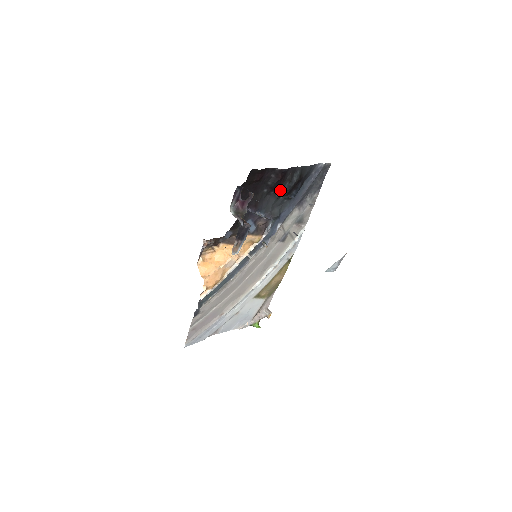
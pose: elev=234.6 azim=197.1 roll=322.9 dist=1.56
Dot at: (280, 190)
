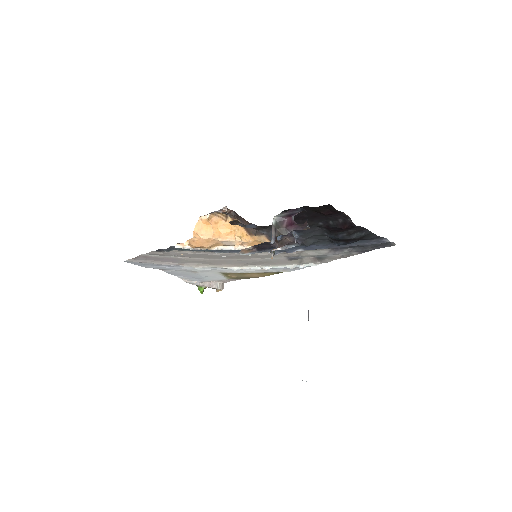
Dot at: (333, 233)
